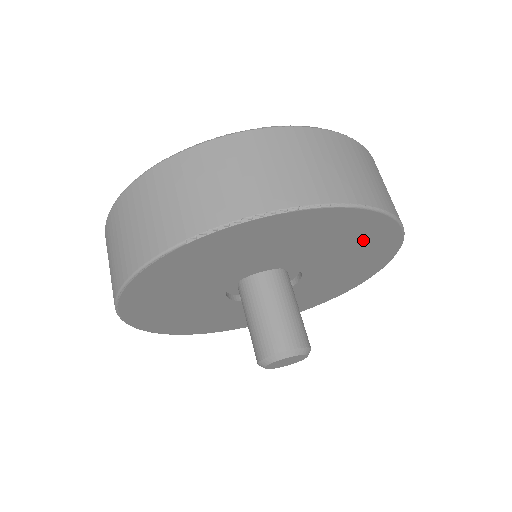
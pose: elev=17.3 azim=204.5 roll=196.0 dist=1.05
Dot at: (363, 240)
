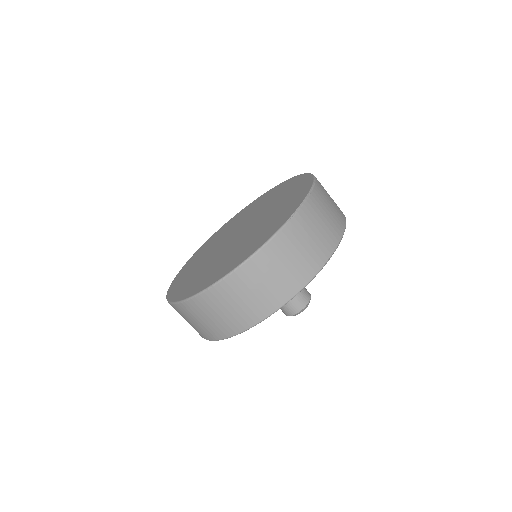
Dot at: occluded
